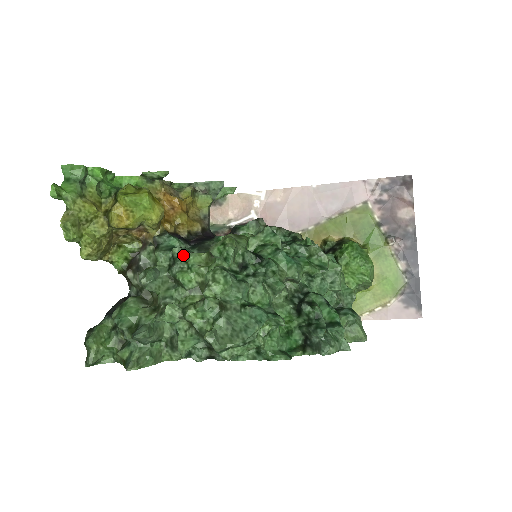
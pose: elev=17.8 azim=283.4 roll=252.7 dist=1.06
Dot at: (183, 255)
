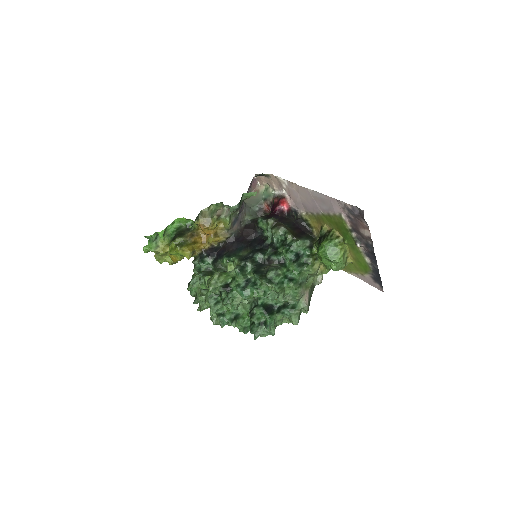
Dot at: (201, 277)
